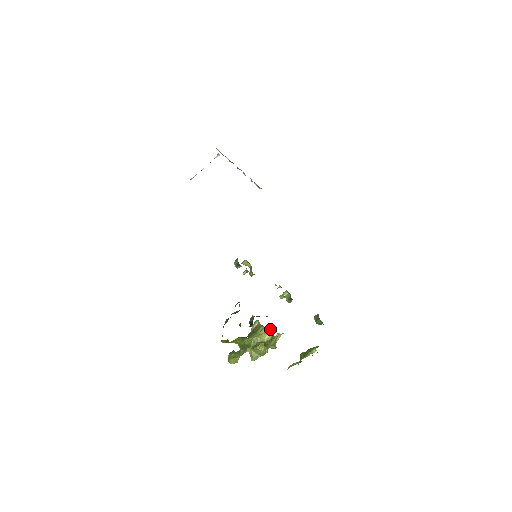
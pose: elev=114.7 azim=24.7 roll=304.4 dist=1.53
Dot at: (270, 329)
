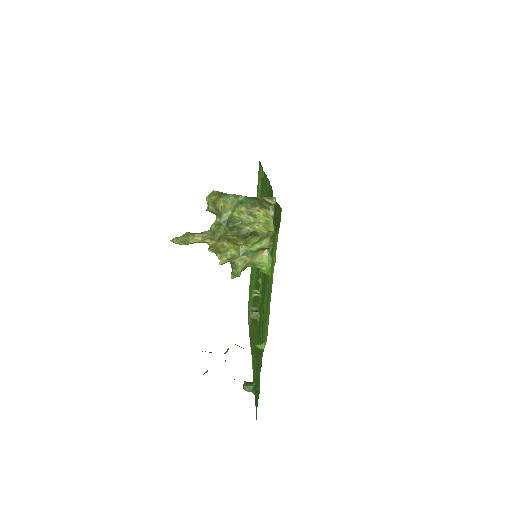
Dot at: occluded
